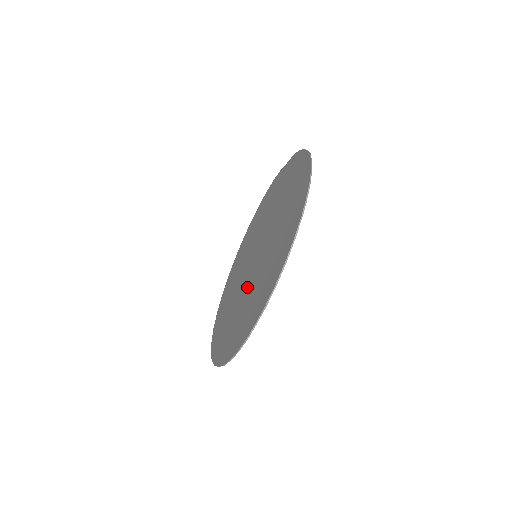
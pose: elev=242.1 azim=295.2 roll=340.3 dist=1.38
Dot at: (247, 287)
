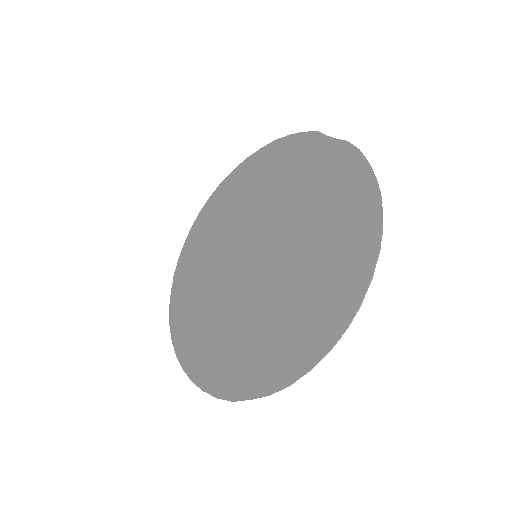
Dot at: (238, 299)
